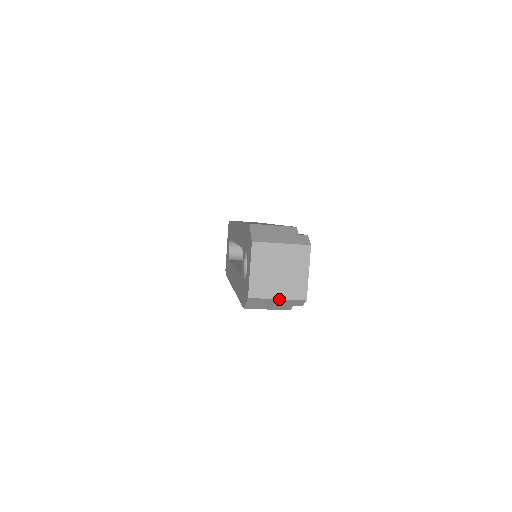
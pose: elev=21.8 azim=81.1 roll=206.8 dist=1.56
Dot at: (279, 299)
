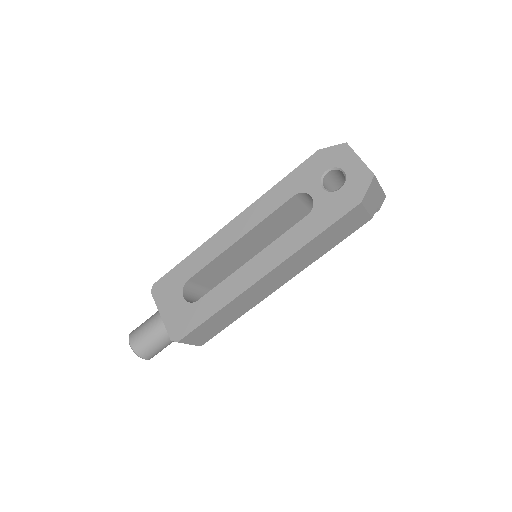
Dot at: (381, 187)
